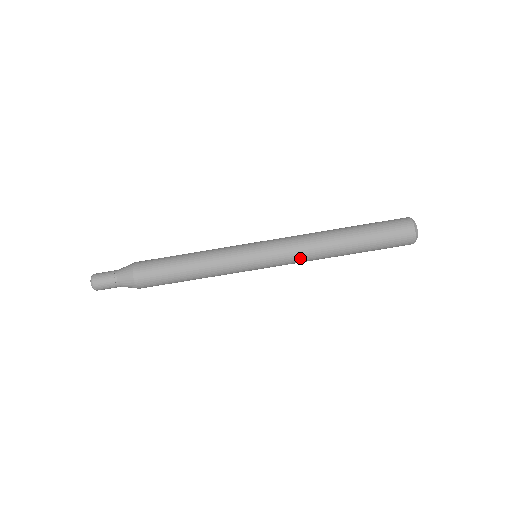
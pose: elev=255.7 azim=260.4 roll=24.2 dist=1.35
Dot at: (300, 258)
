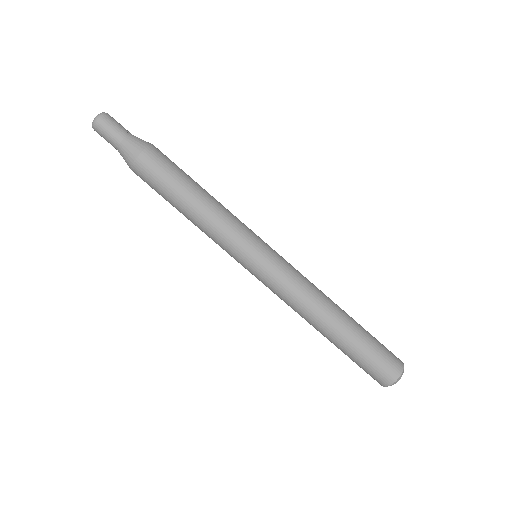
Dot at: (287, 300)
